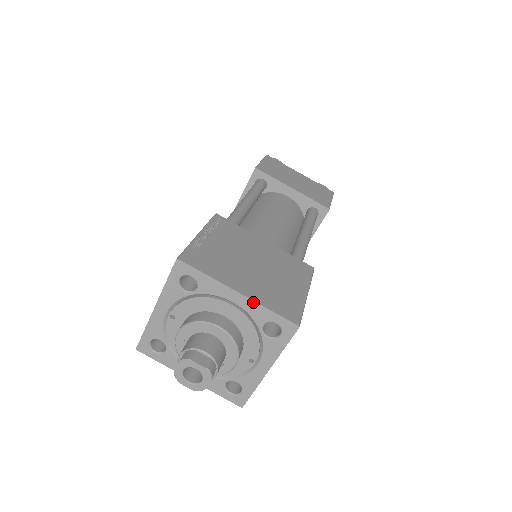
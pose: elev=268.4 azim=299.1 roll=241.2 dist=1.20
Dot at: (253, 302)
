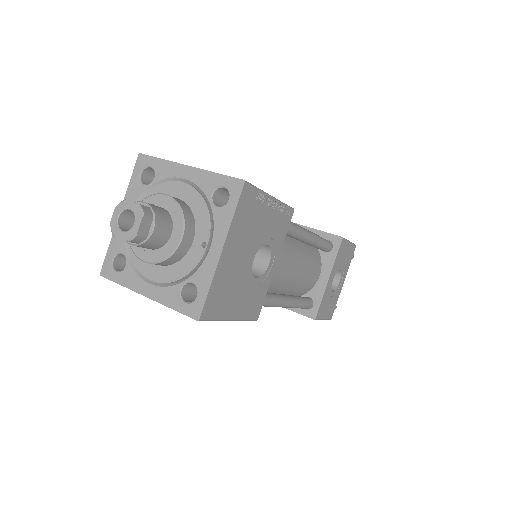
Dot at: (201, 171)
